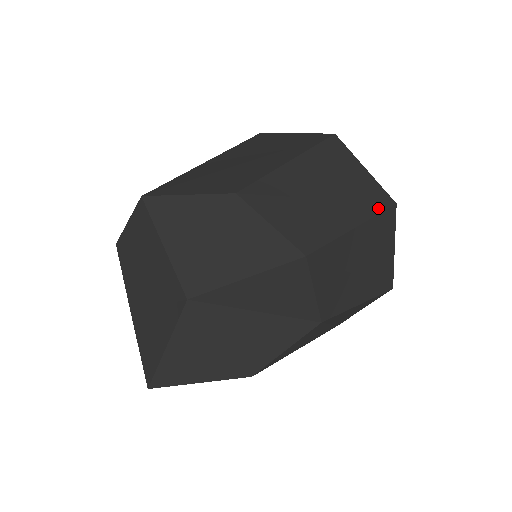
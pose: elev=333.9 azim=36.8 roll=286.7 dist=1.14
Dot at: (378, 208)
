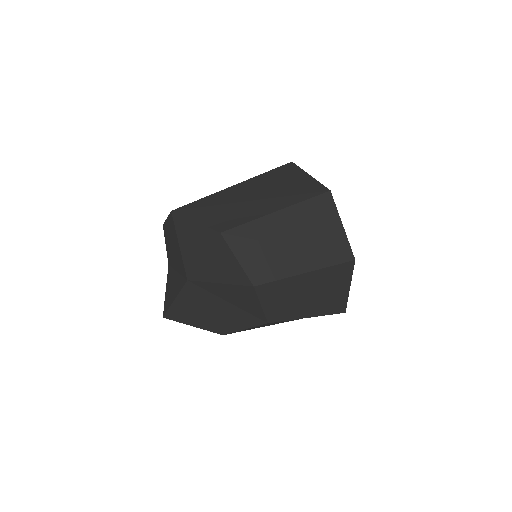
Dot at: (335, 261)
